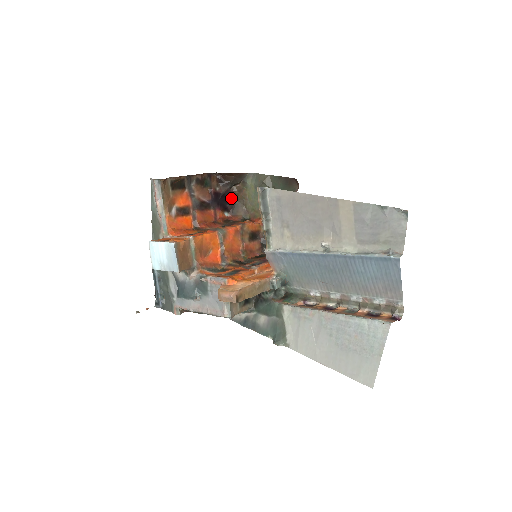
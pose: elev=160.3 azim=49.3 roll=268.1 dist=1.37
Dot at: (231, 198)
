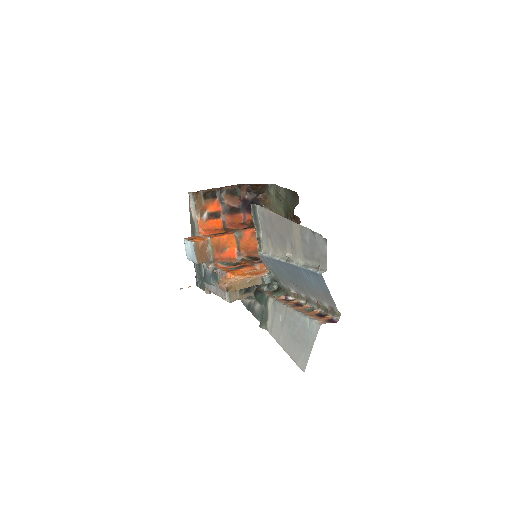
Dot at: (259, 204)
